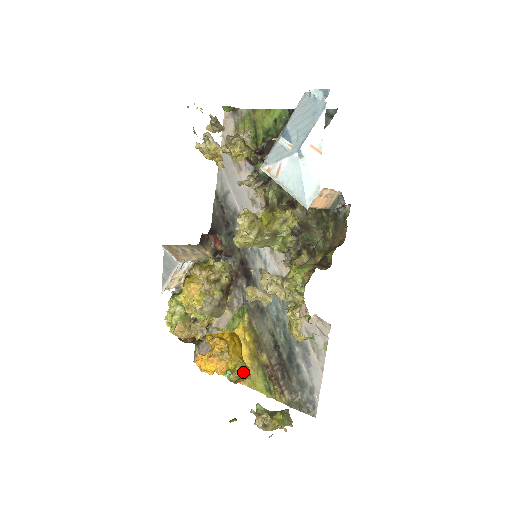
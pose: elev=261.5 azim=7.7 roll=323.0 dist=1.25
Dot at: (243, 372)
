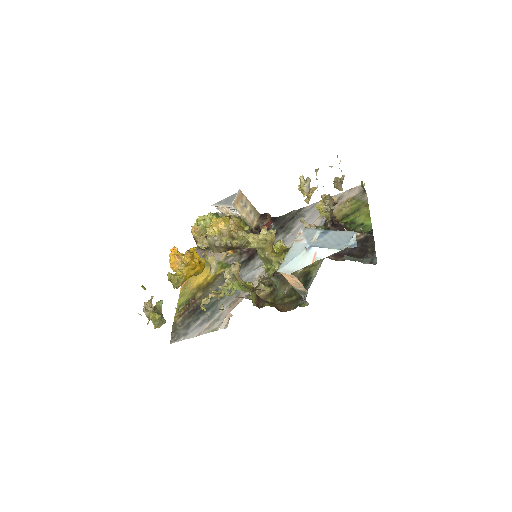
Dot at: (176, 281)
